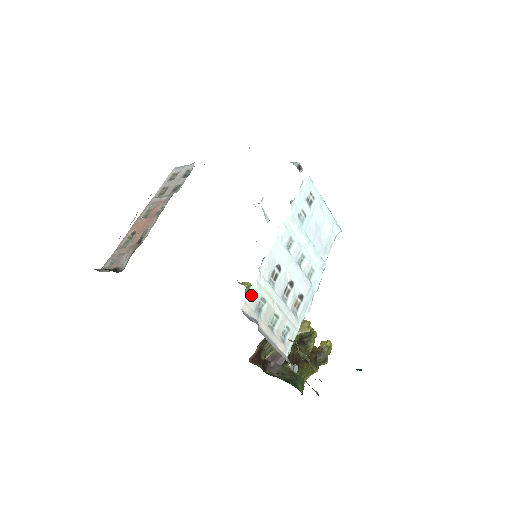
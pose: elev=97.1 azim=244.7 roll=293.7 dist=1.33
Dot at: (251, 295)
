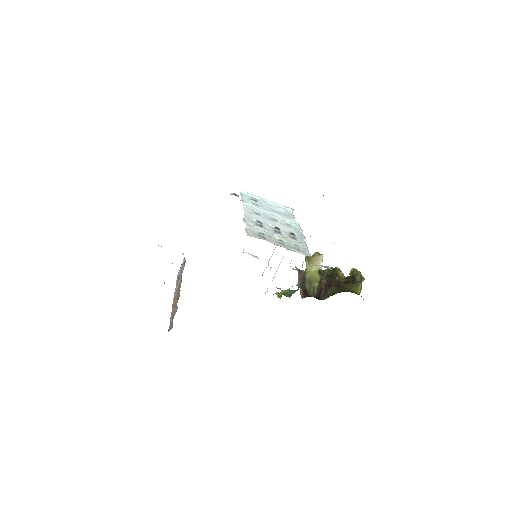
Dot at: (249, 231)
